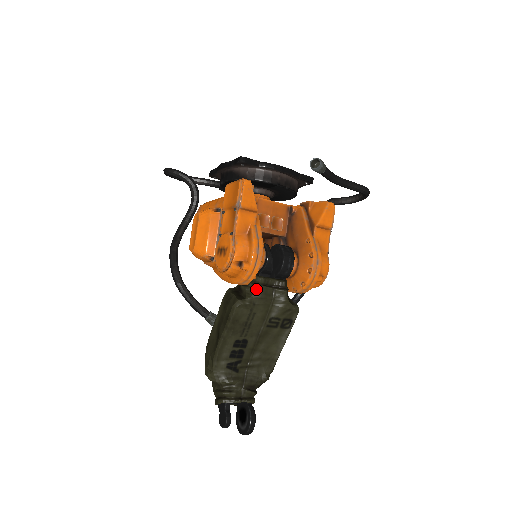
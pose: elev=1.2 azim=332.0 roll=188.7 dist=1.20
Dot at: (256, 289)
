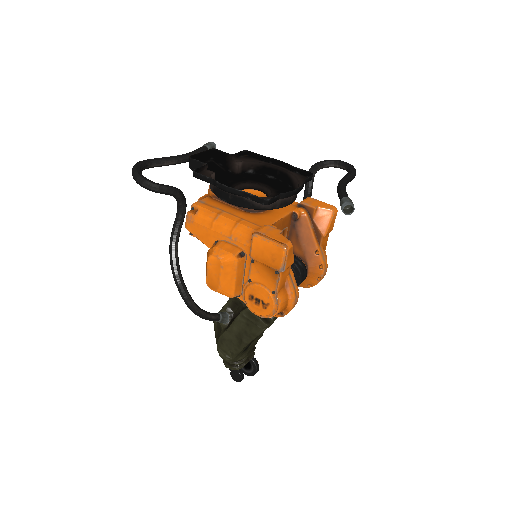
Dot at: occluded
